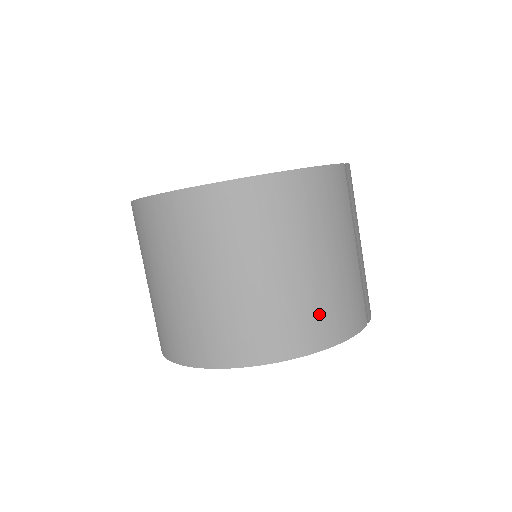
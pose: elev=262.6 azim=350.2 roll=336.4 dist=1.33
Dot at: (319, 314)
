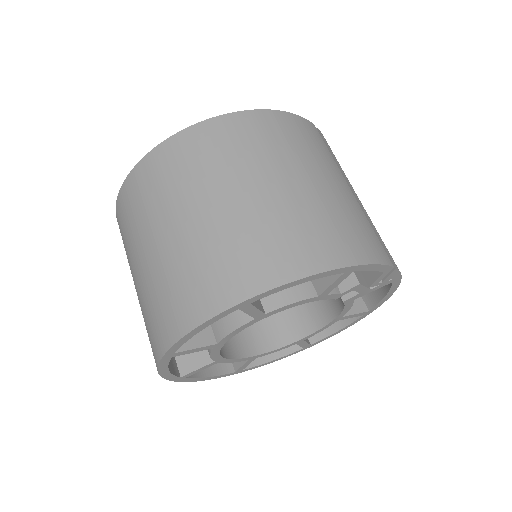
Dot at: (319, 231)
